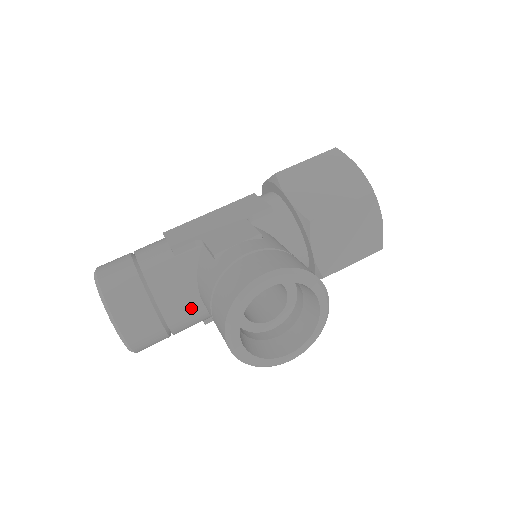
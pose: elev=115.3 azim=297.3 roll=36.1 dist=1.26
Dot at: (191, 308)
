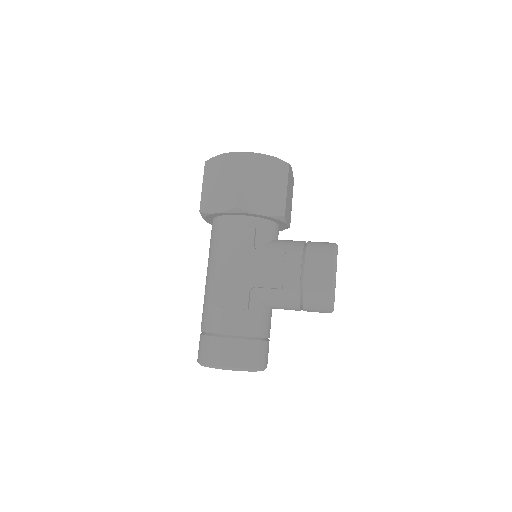
Dot at: occluded
